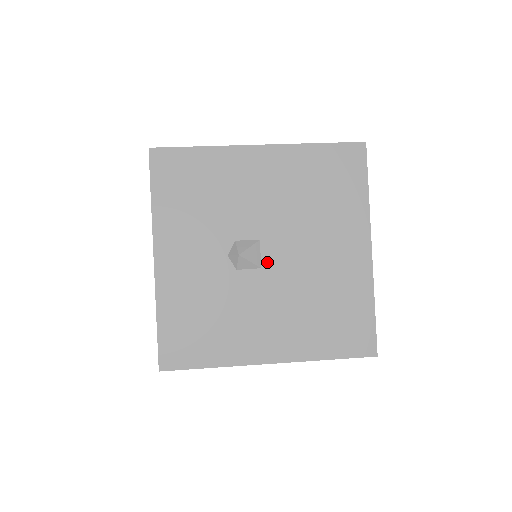
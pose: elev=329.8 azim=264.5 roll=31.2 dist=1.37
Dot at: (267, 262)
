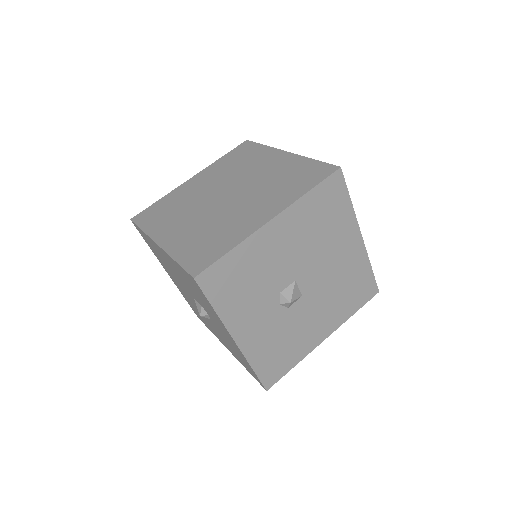
Dot at: (304, 290)
